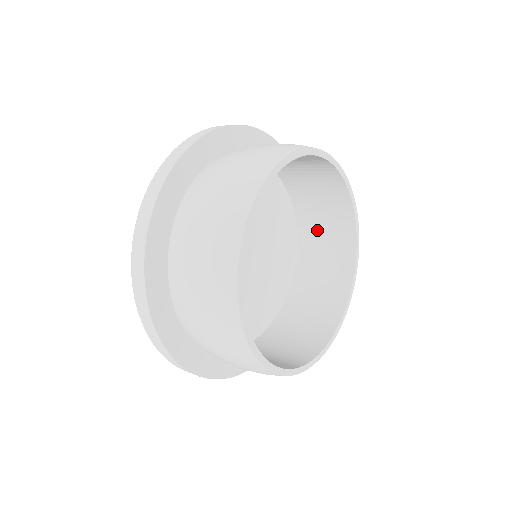
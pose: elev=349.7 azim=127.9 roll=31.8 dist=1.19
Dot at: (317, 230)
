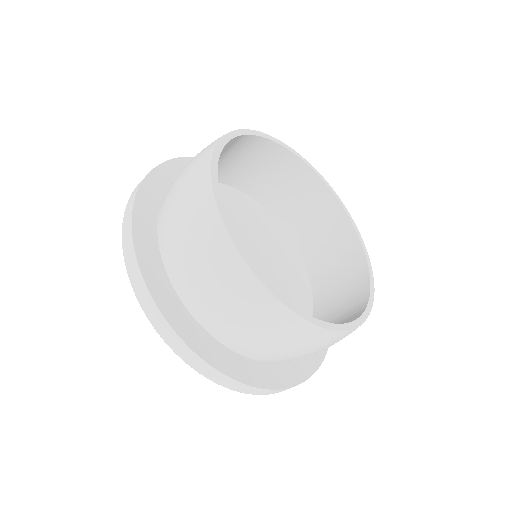
Dot at: occluded
